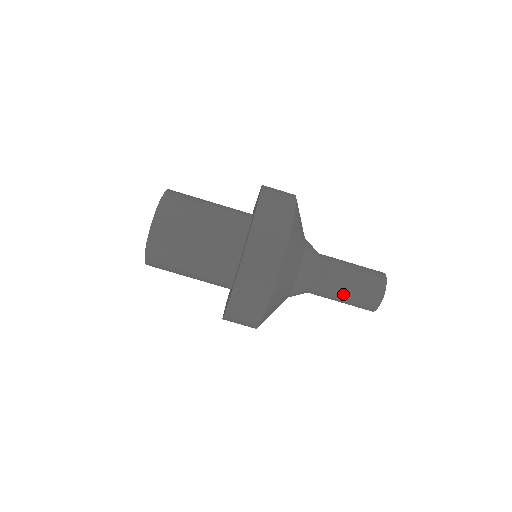
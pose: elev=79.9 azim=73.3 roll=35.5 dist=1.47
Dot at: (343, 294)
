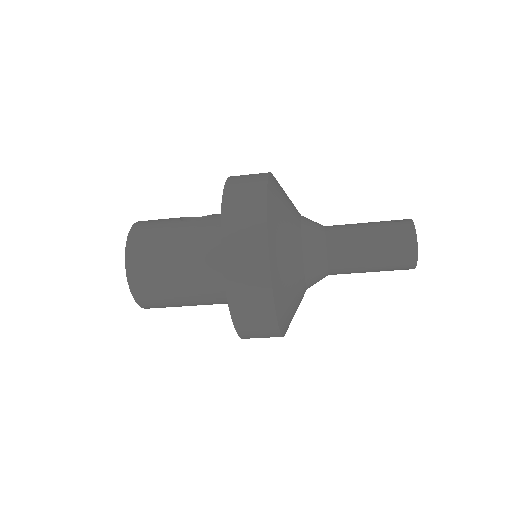
Dot at: occluded
